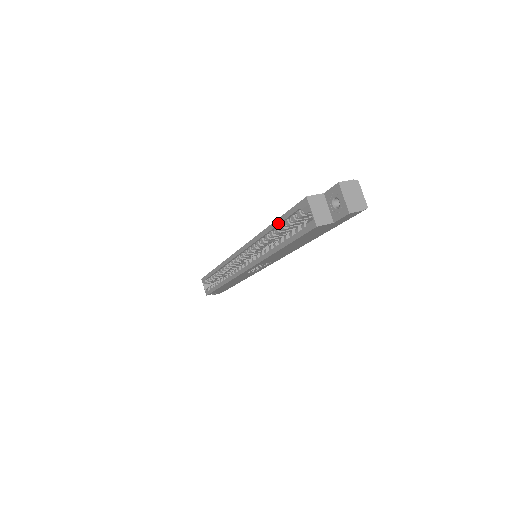
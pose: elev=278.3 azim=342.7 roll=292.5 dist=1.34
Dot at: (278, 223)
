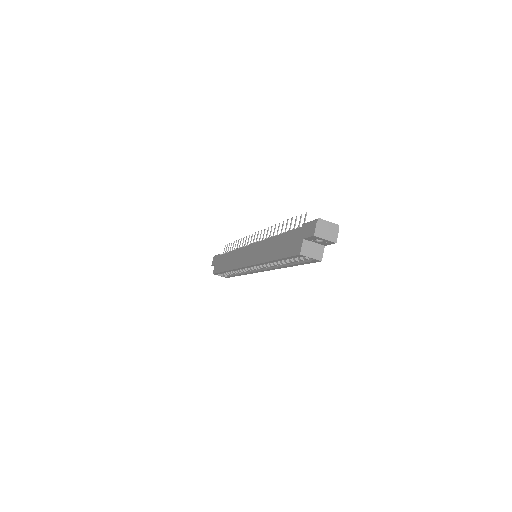
Dot at: occluded
